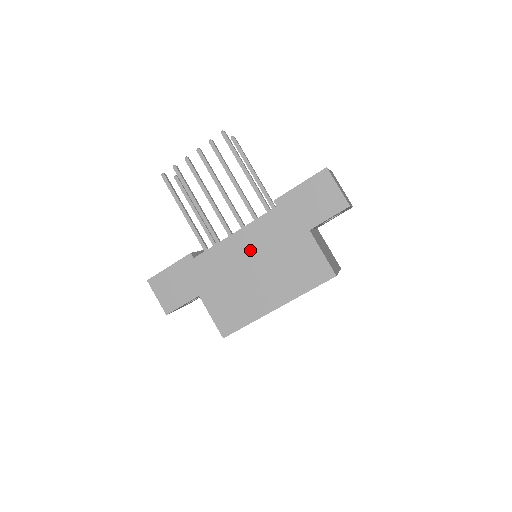
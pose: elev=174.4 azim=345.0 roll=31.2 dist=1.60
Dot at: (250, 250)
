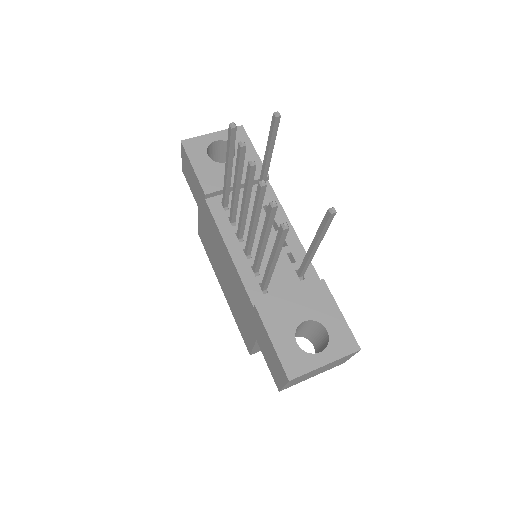
Dot at: (229, 269)
